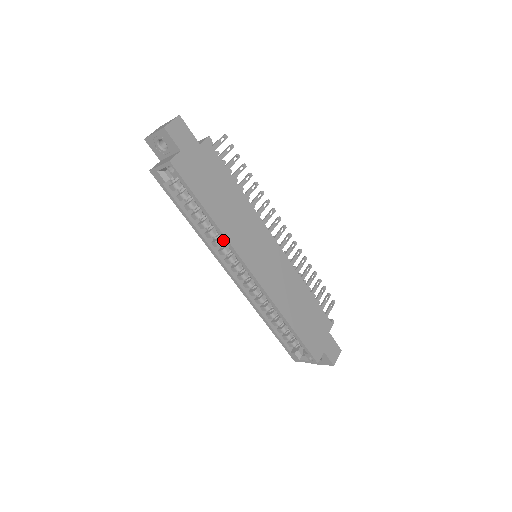
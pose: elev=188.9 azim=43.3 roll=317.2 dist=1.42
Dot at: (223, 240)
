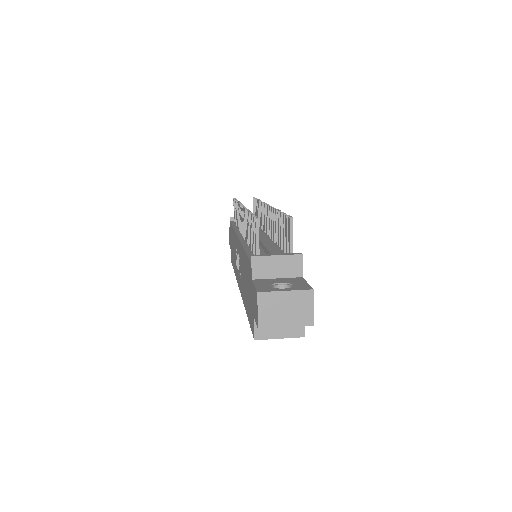
Dot at: occluded
